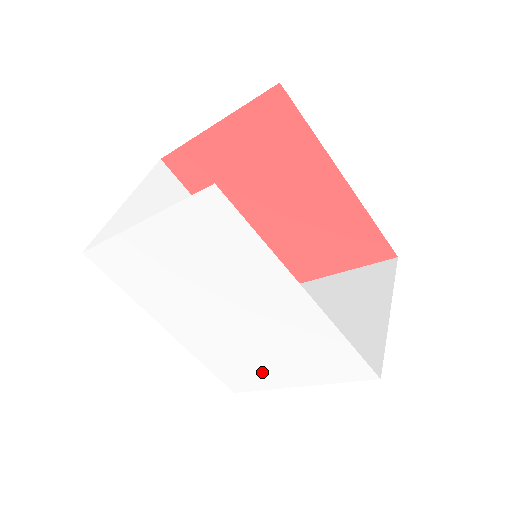
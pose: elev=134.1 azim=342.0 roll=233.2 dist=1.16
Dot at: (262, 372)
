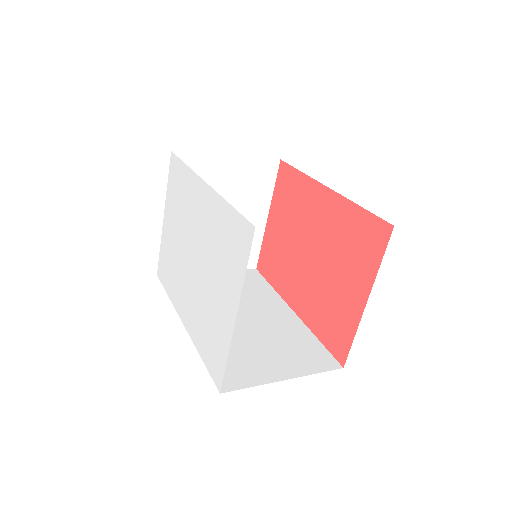
Dot at: (219, 322)
